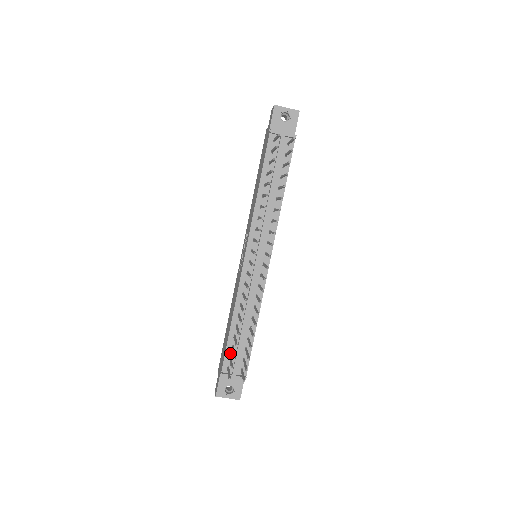
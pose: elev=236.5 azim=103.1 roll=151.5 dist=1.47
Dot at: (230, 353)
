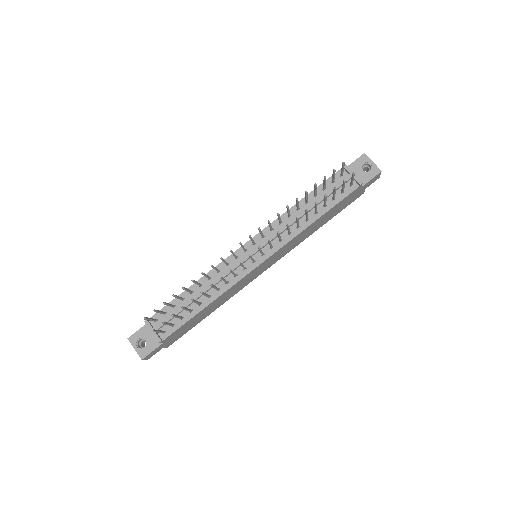
Dot at: (168, 310)
